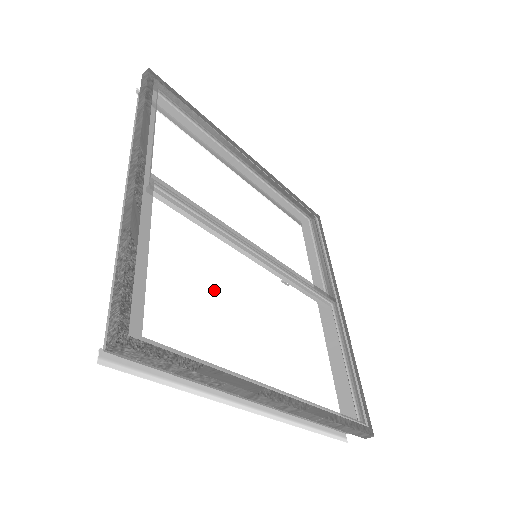
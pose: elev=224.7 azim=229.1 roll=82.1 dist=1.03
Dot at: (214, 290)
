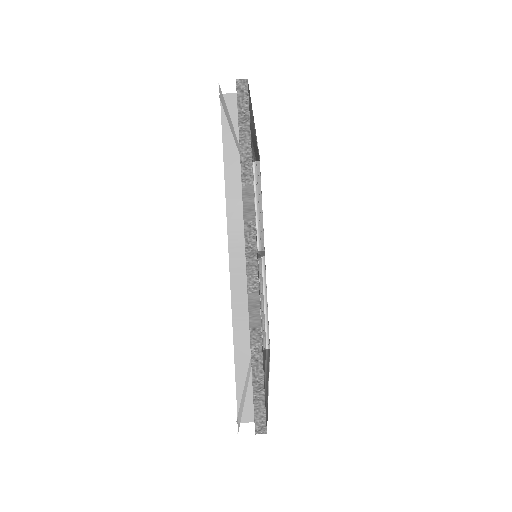
Dot at: (262, 328)
